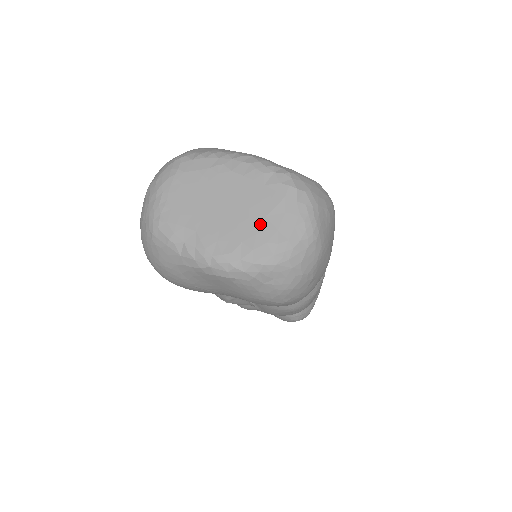
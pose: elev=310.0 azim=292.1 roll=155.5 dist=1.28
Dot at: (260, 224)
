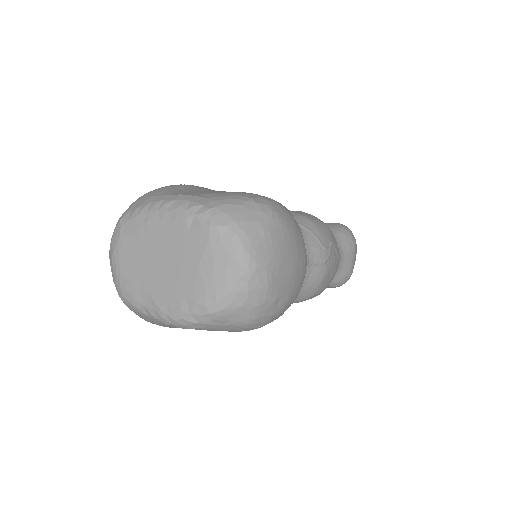
Dot at: (195, 274)
